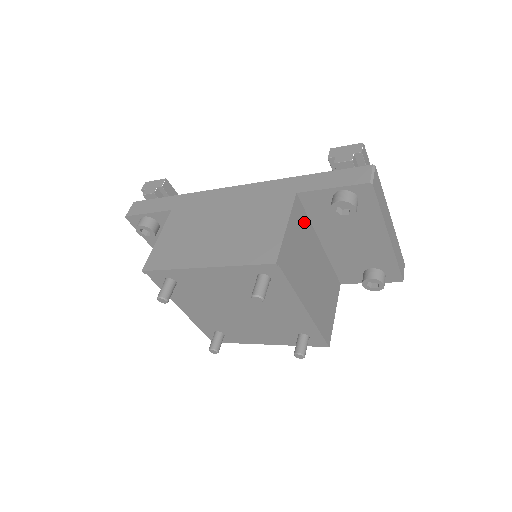
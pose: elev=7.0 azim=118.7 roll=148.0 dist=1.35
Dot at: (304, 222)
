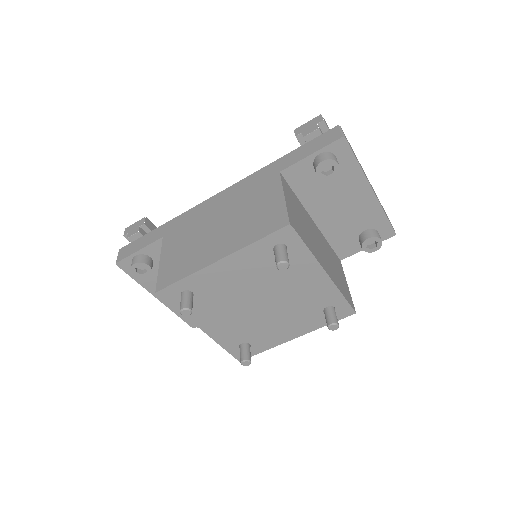
Dot at: (294, 198)
